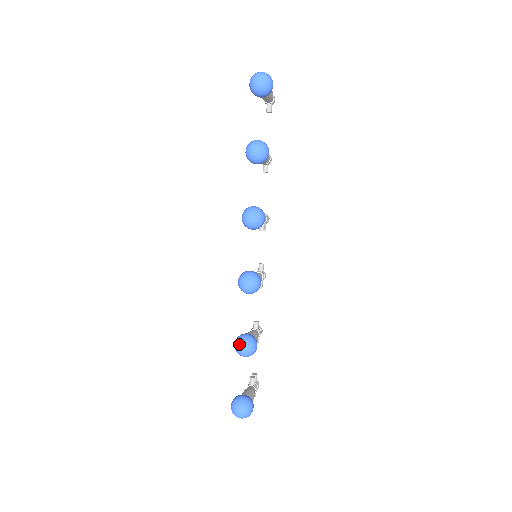
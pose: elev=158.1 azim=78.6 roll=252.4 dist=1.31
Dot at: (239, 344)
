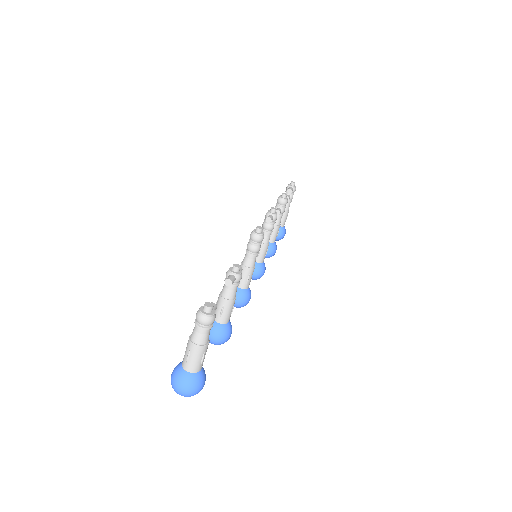
Dot at: occluded
